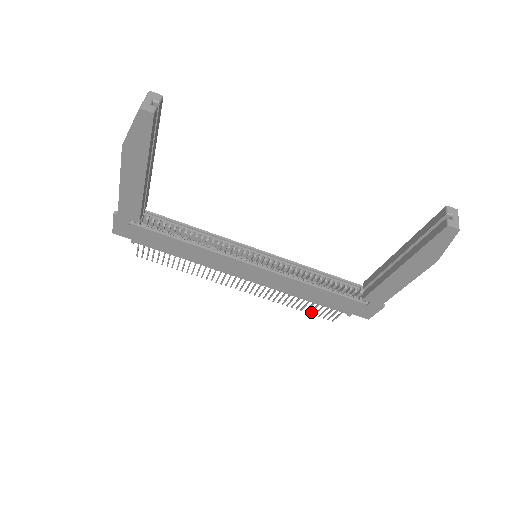
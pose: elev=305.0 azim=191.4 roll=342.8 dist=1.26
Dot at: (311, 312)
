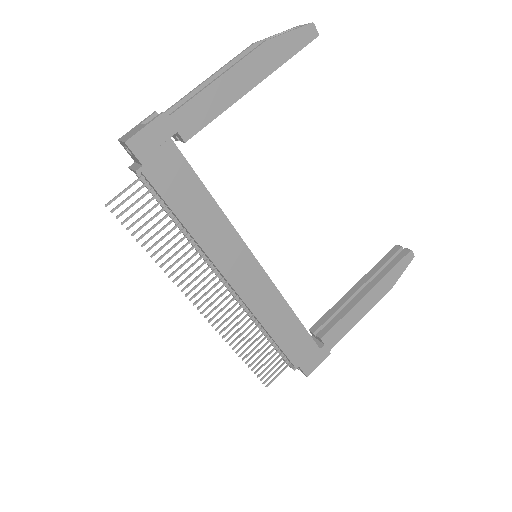
Dot at: (256, 366)
